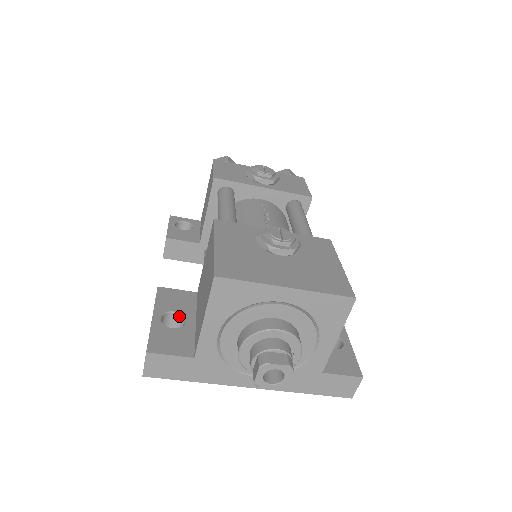
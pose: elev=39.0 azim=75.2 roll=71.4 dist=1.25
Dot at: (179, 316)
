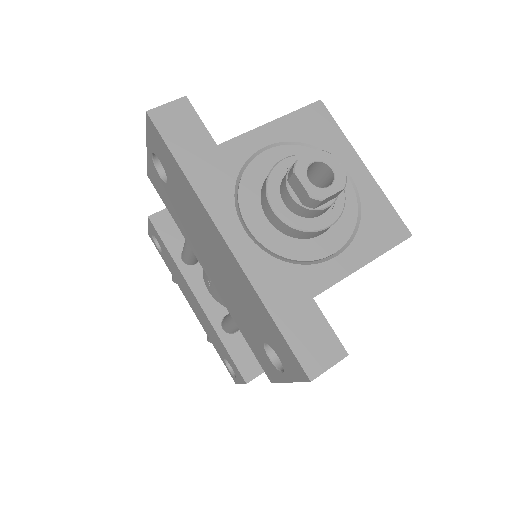
Dot at: occluded
